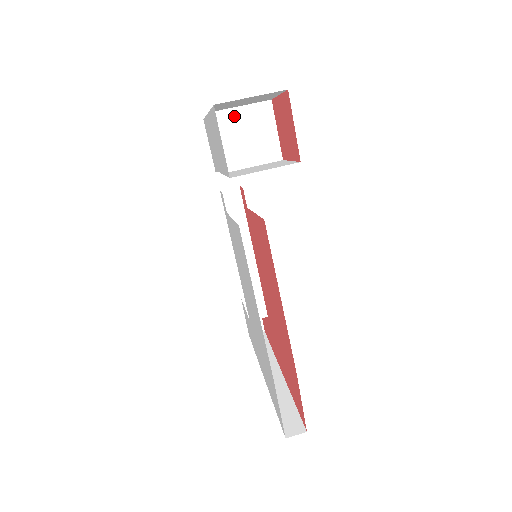
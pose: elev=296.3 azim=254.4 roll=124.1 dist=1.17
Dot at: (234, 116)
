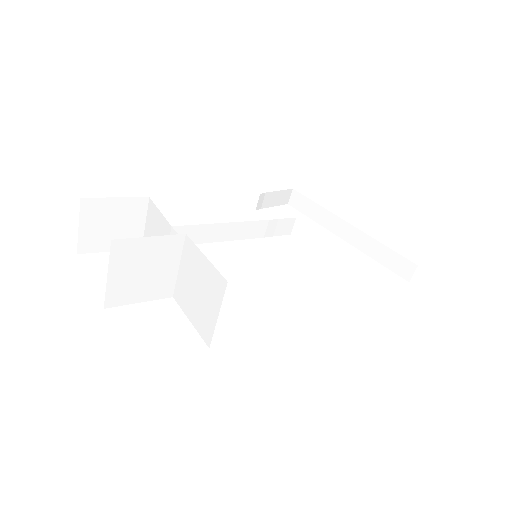
Dot at: (116, 283)
